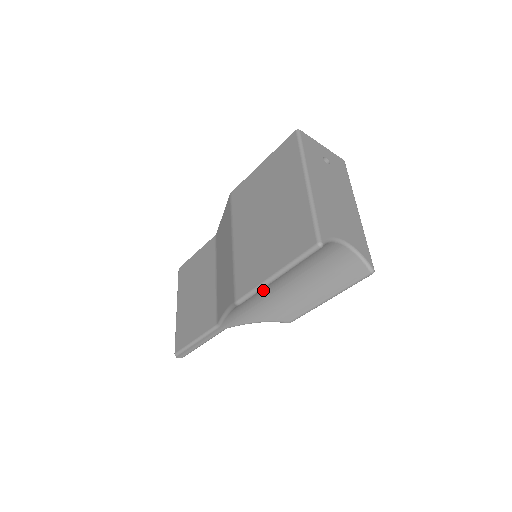
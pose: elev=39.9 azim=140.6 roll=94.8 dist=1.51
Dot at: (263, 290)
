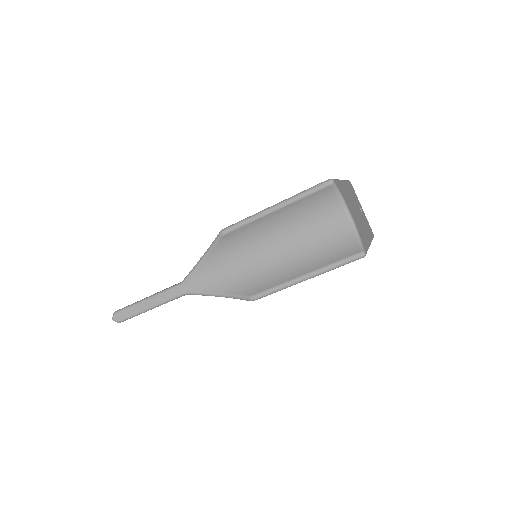
Dot at: (251, 241)
